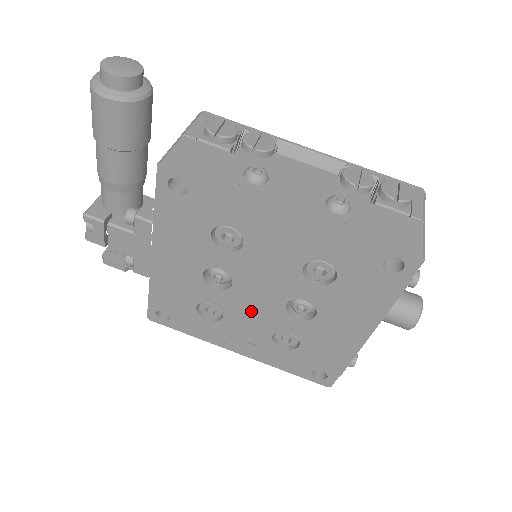
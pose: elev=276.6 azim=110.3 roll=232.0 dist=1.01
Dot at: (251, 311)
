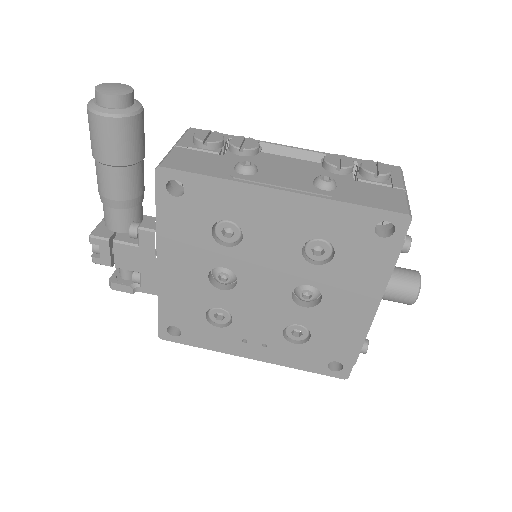
Dot at: (259, 308)
